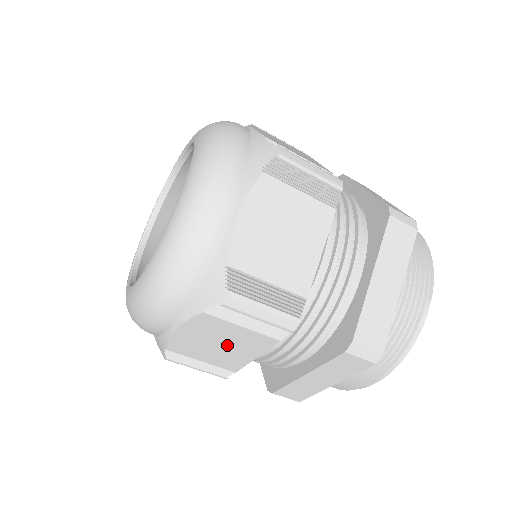
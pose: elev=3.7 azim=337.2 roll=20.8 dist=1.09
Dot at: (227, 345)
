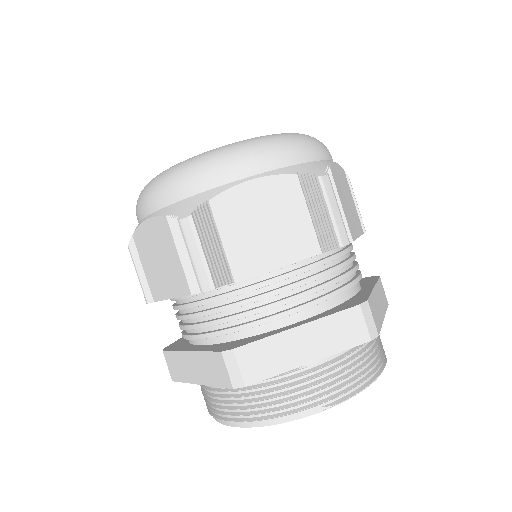
Dot at: (163, 266)
